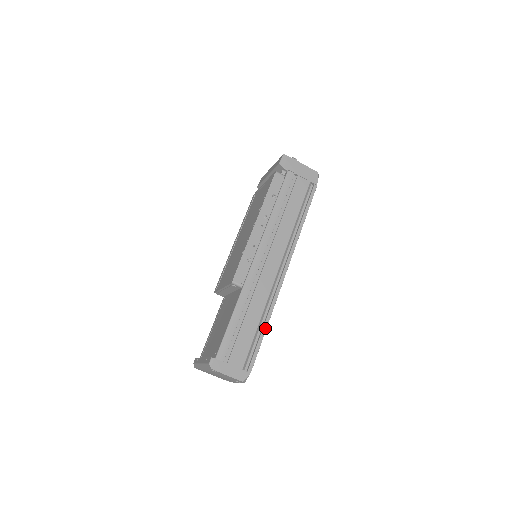
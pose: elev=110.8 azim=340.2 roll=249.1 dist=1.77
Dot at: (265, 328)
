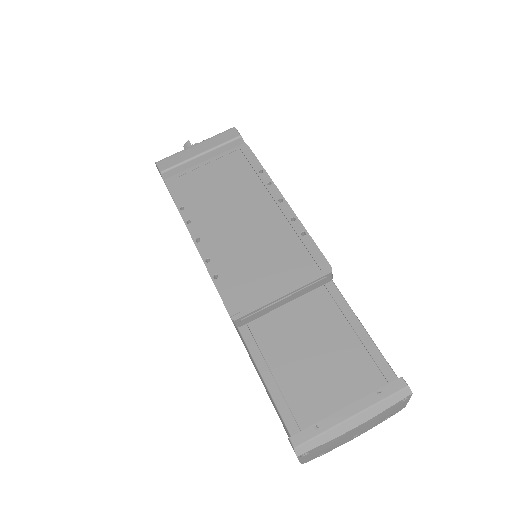
Dot at: occluded
